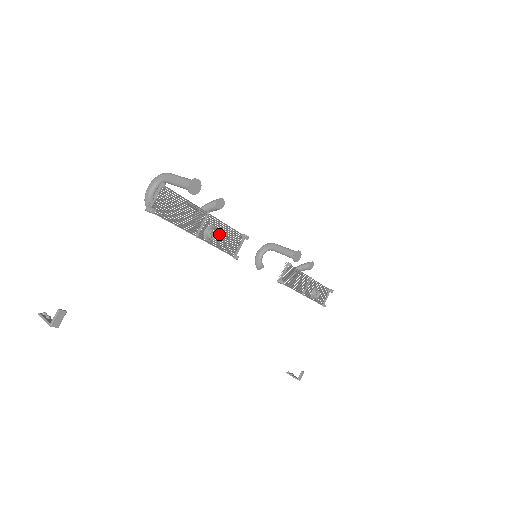
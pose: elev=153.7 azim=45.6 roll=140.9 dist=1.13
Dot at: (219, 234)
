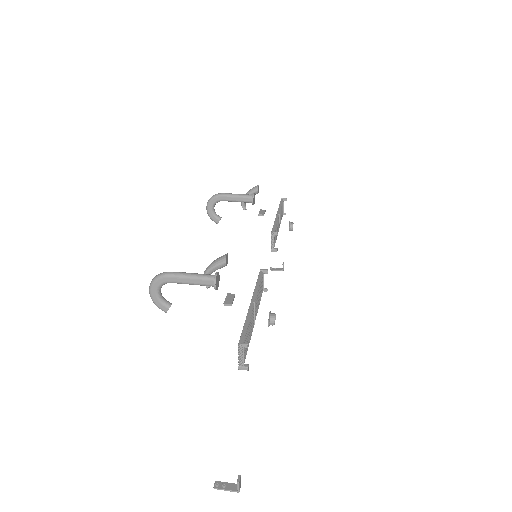
Dot at: occluded
